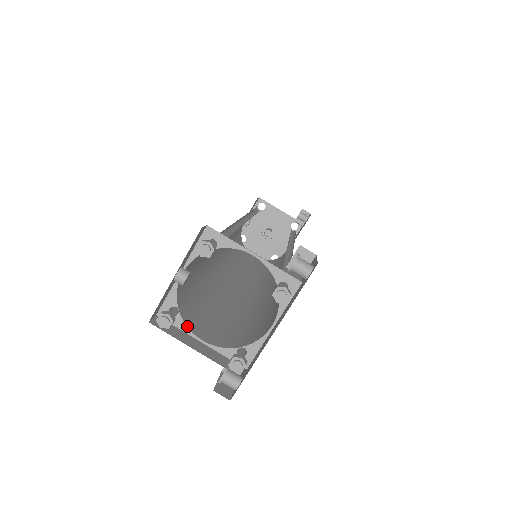
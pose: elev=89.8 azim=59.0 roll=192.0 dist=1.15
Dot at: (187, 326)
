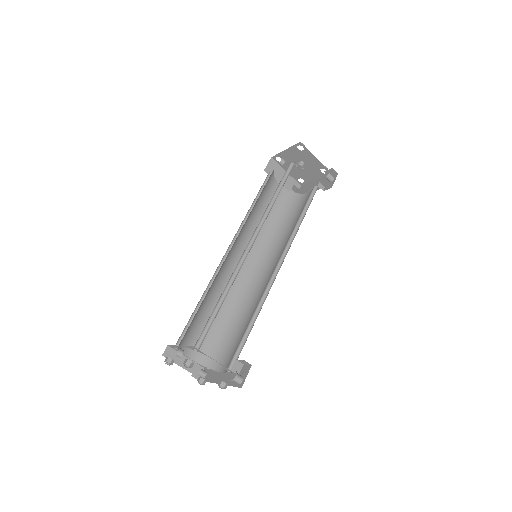
Dot at: (183, 353)
